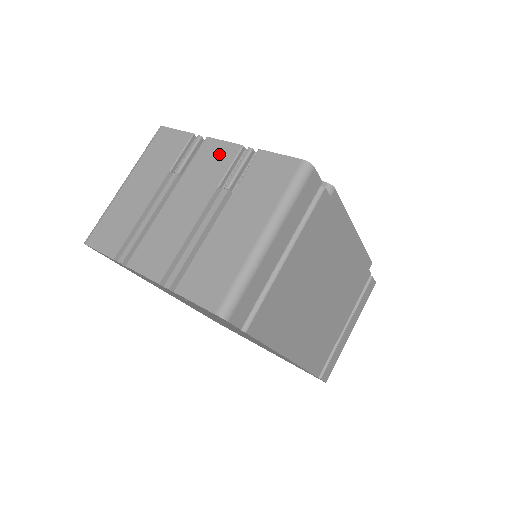
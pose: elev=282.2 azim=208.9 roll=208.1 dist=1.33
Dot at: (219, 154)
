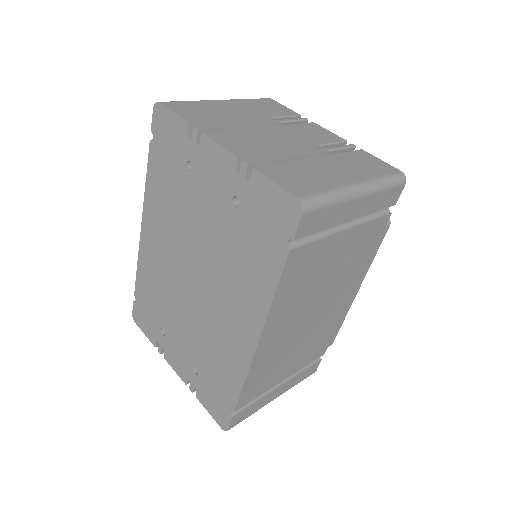
Dot at: (324, 133)
